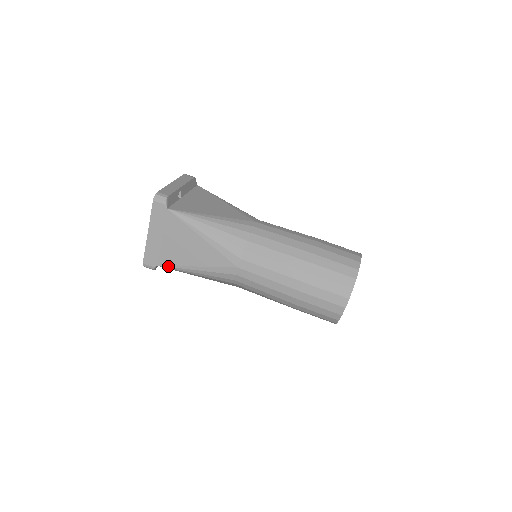
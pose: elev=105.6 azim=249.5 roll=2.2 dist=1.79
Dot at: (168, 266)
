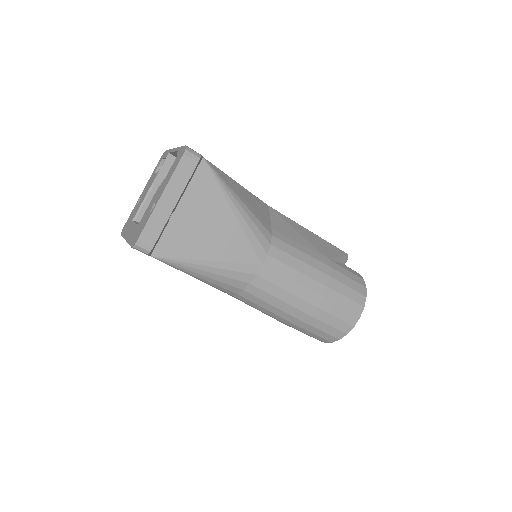
Dot at: occluded
